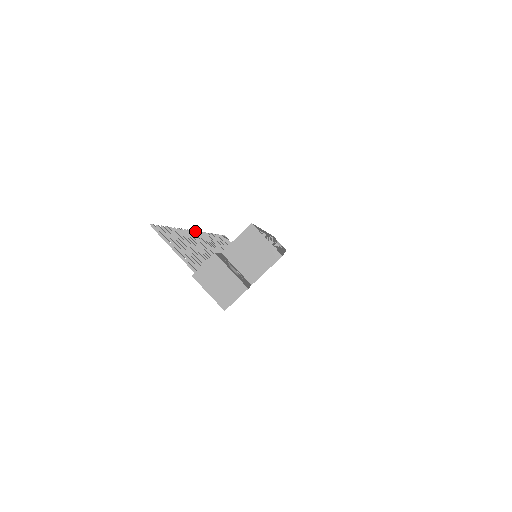
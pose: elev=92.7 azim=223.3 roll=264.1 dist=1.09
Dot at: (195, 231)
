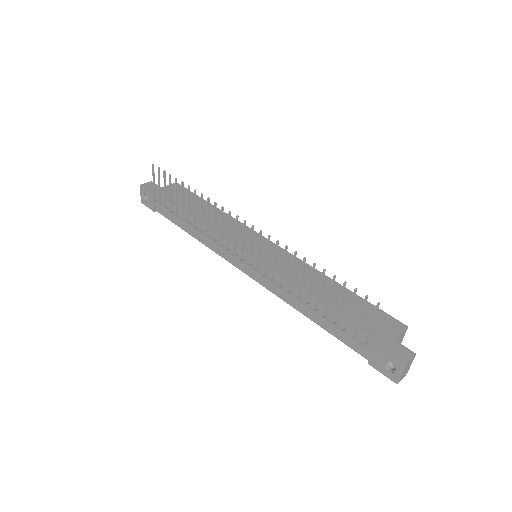
Dot at: (261, 230)
